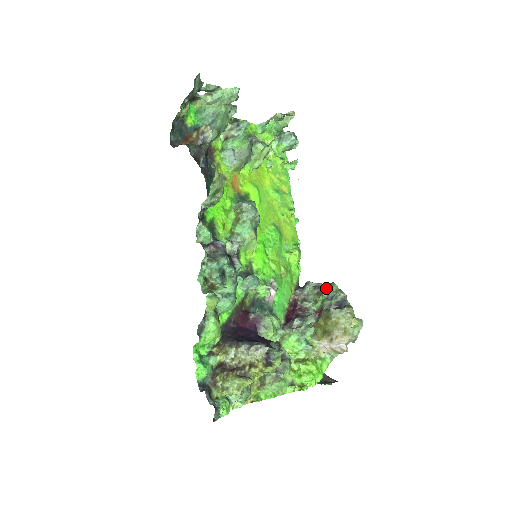
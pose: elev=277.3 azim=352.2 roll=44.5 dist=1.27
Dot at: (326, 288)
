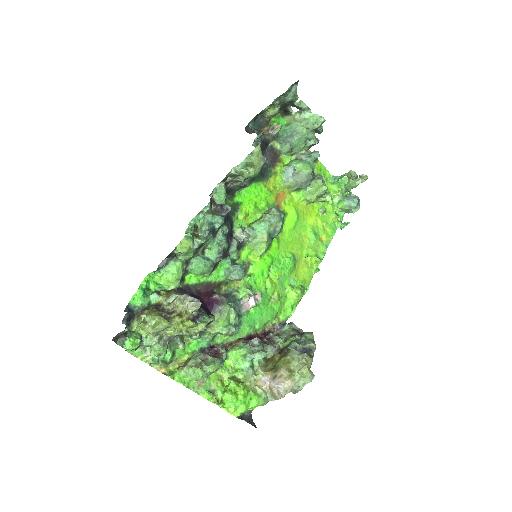
Dot at: (303, 333)
